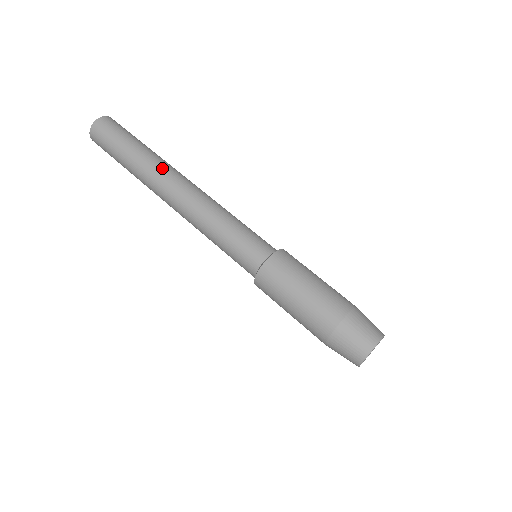
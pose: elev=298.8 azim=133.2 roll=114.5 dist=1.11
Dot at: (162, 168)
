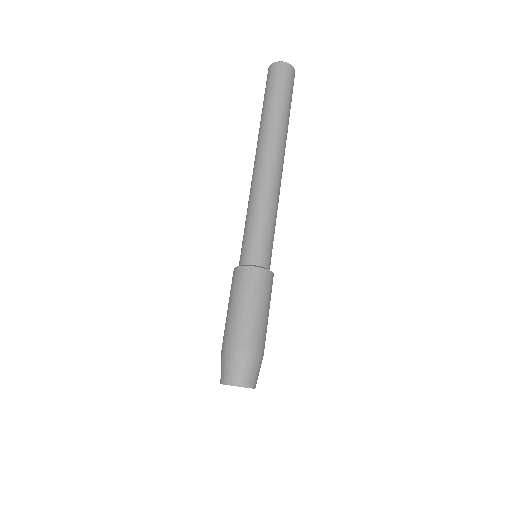
Dot at: (266, 138)
